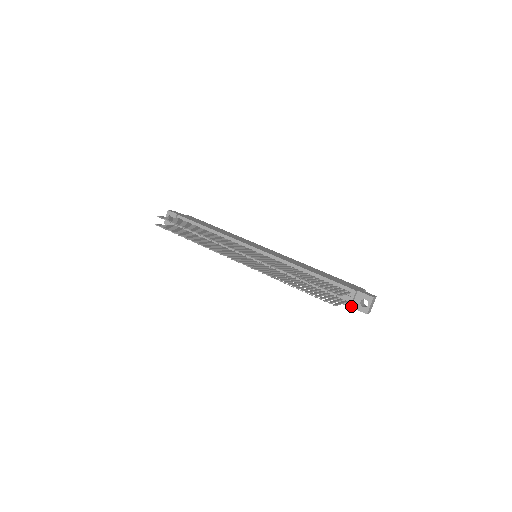
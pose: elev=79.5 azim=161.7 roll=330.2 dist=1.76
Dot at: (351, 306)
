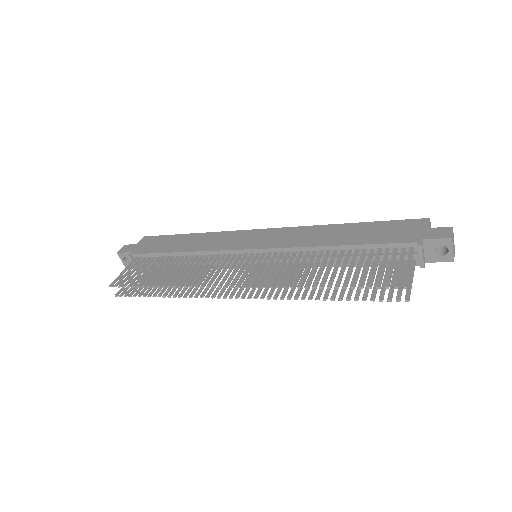
Dot at: (424, 262)
